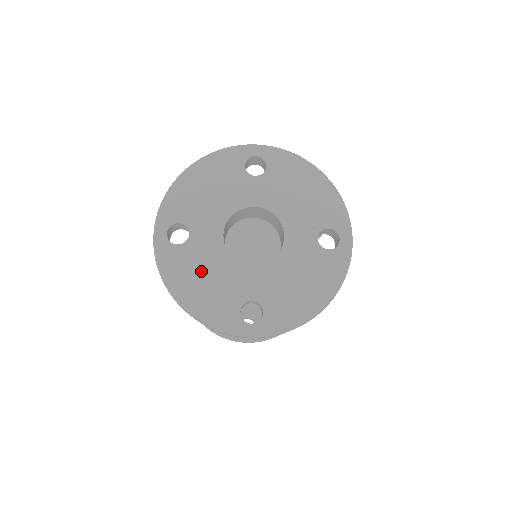
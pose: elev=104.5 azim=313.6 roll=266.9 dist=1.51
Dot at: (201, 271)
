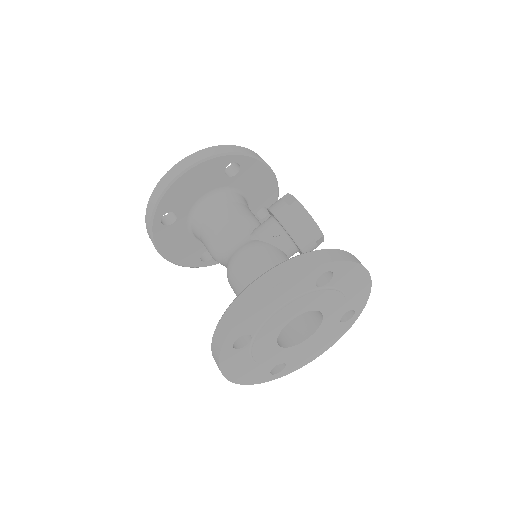
Dot at: (253, 359)
